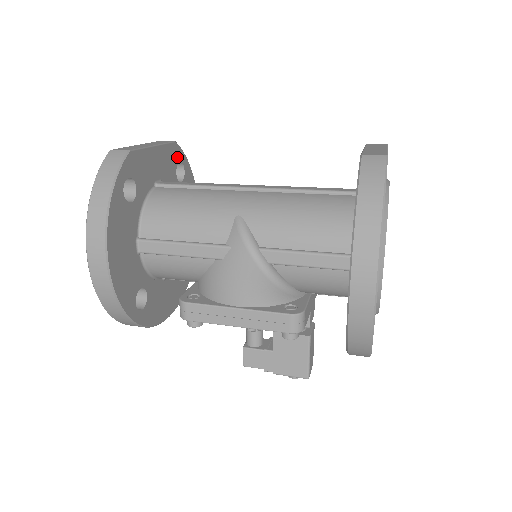
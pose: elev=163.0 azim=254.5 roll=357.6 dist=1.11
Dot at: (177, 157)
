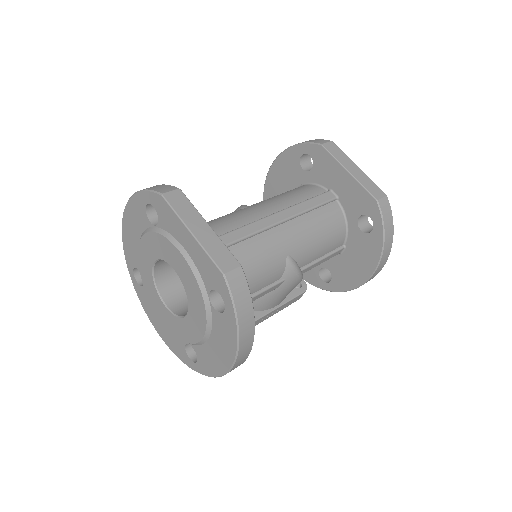
Dot at: occluded
